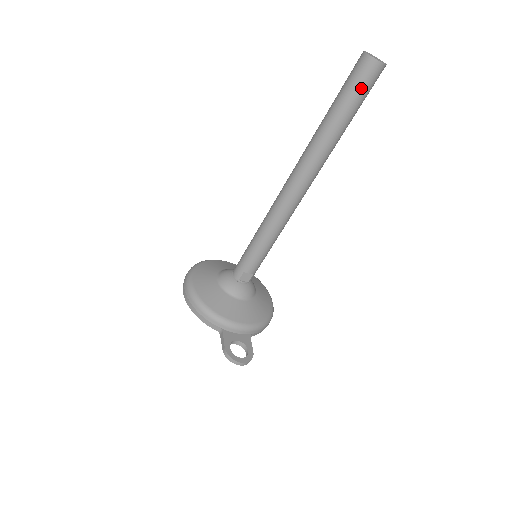
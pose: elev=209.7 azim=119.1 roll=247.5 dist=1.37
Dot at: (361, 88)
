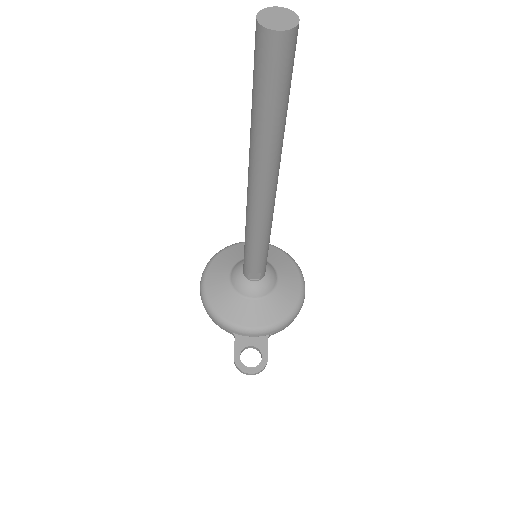
Dot at: (270, 73)
